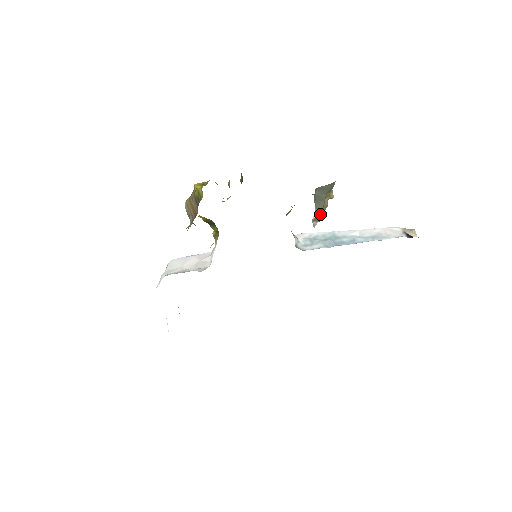
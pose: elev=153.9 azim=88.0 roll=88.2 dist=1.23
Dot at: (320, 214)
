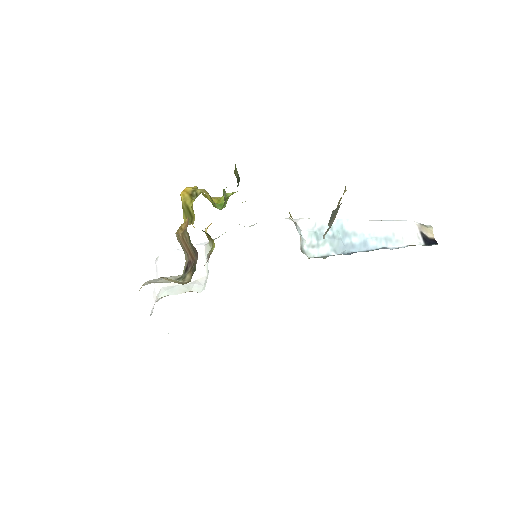
Dot at: occluded
